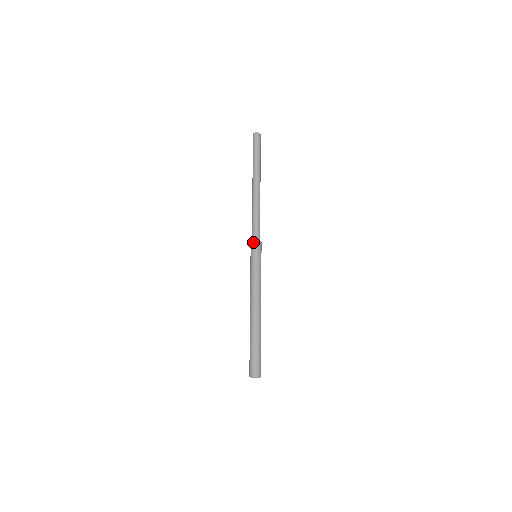
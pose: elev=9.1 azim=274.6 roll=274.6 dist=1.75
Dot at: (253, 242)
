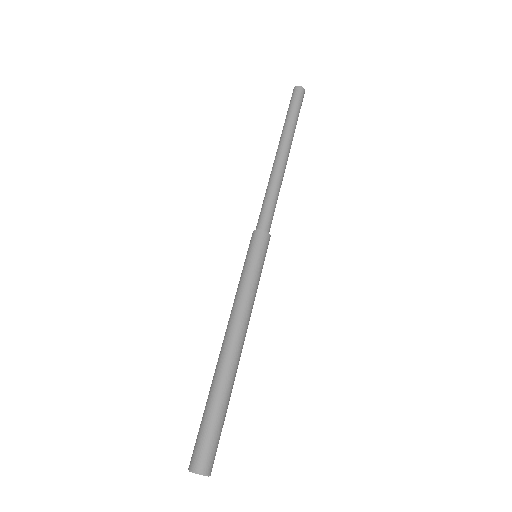
Dot at: (256, 232)
